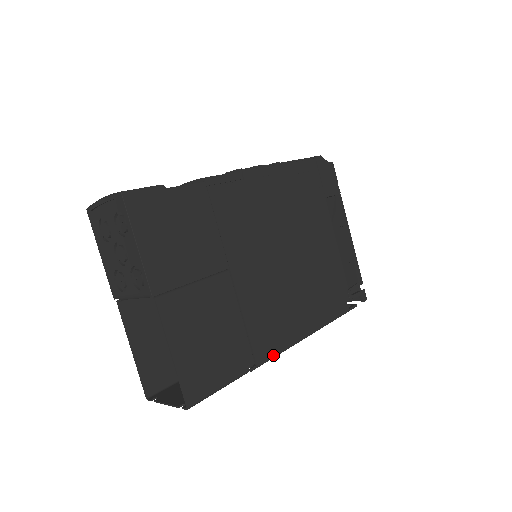
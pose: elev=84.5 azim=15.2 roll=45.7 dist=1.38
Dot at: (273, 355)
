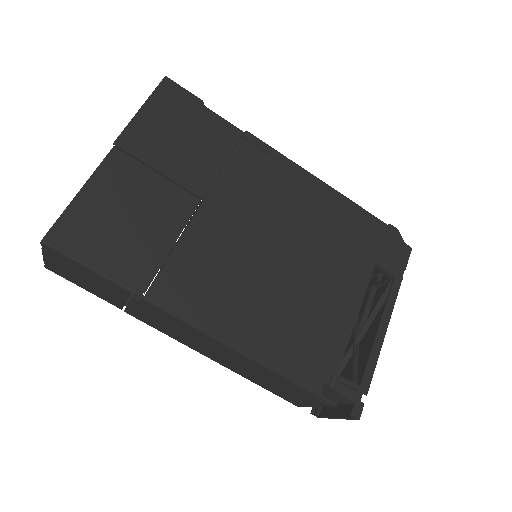
Dot at: (173, 312)
